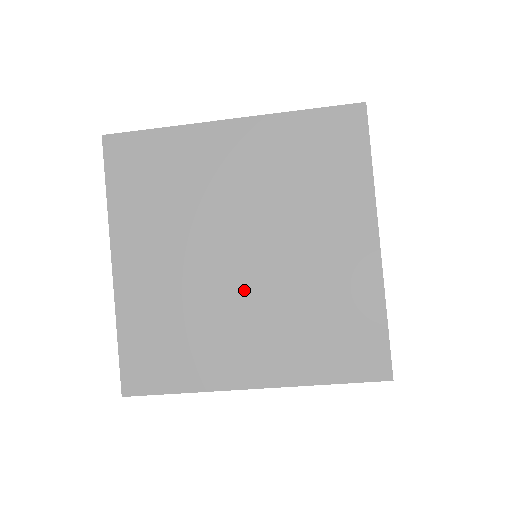
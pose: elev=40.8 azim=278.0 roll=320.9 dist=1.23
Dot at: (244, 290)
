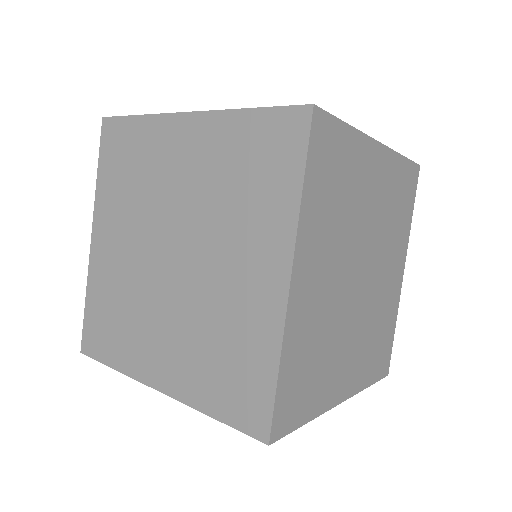
Dot at: occluded
